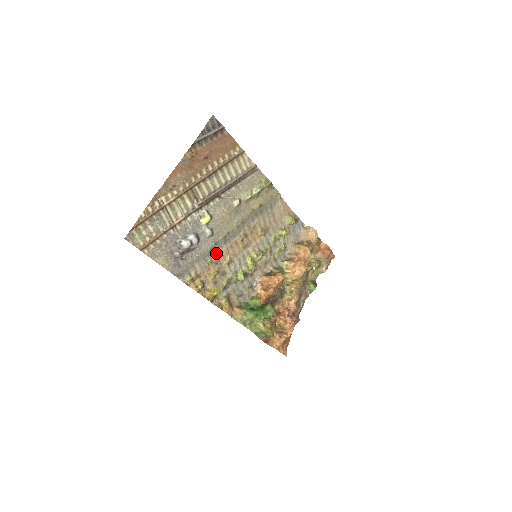
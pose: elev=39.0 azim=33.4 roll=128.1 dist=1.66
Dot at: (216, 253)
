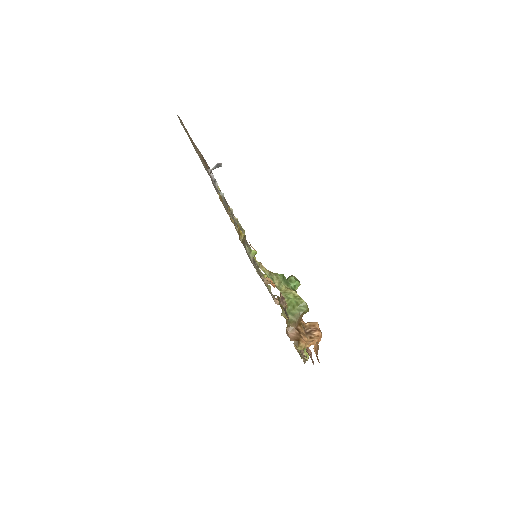
Dot at: occluded
